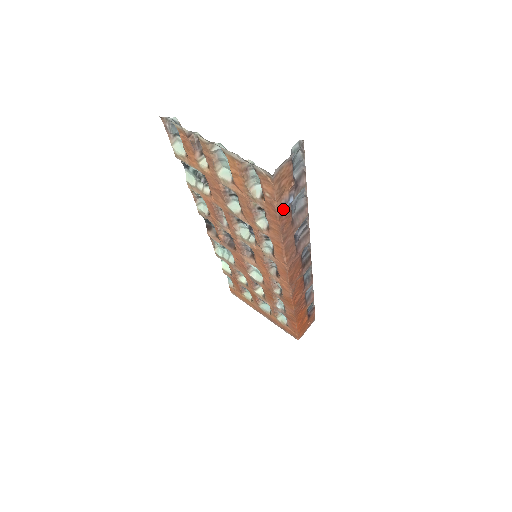
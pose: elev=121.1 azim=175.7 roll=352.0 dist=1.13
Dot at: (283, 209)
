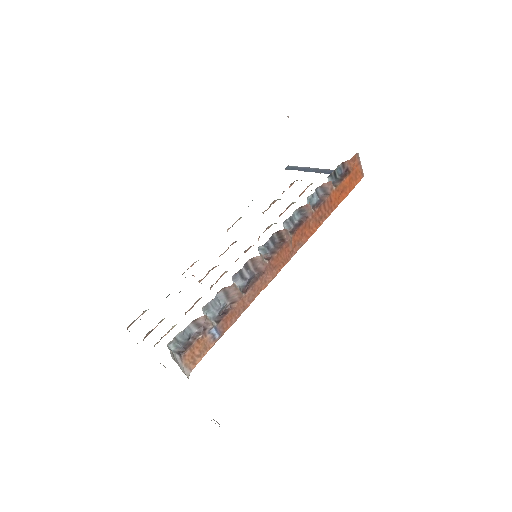
Dot at: (218, 337)
